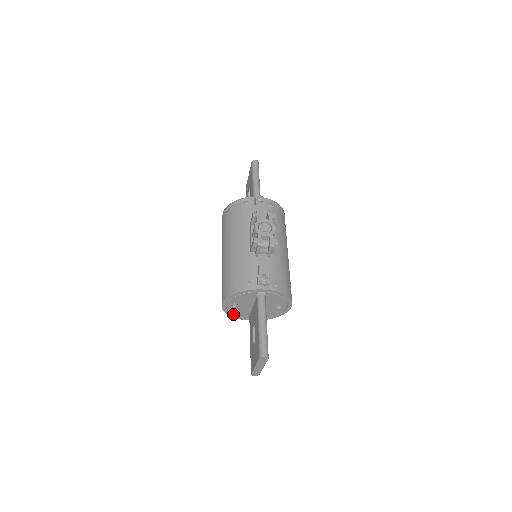
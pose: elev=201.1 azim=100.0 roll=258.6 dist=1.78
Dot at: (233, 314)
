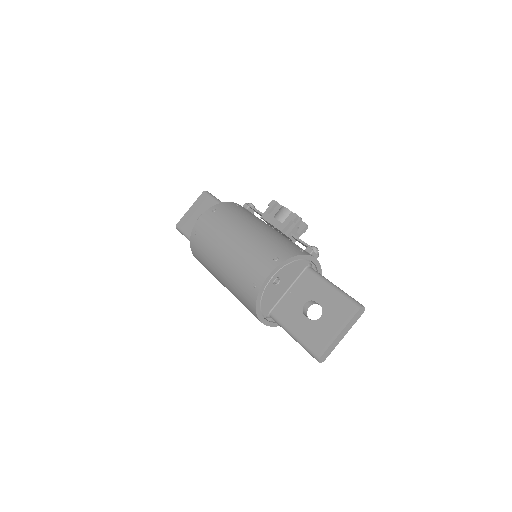
Dot at: (259, 304)
